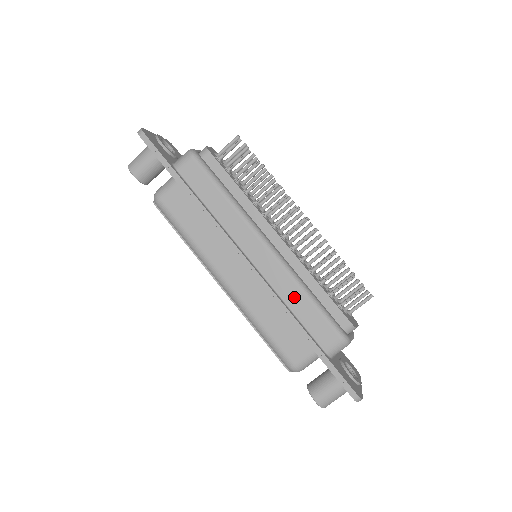
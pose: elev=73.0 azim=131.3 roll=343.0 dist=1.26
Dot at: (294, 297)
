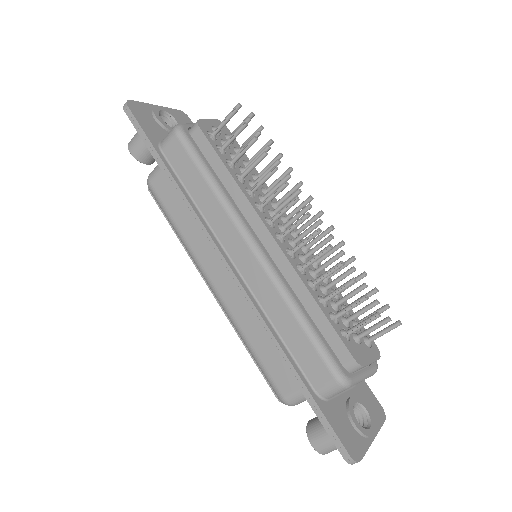
Dot at: (281, 317)
